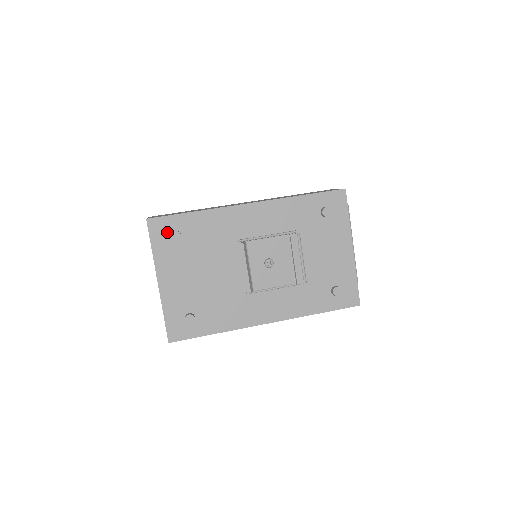
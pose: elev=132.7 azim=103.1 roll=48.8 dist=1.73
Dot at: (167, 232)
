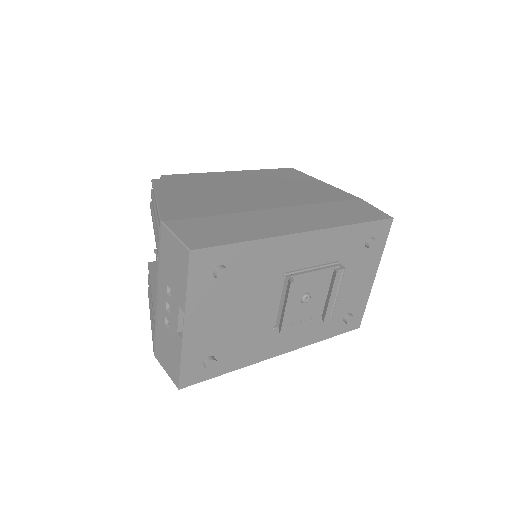
Dot at: (211, 267)
